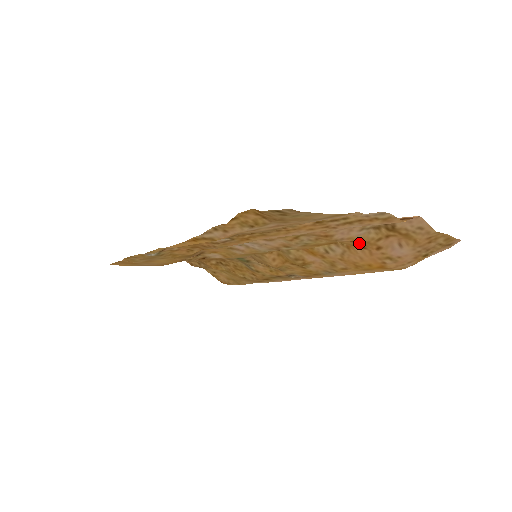
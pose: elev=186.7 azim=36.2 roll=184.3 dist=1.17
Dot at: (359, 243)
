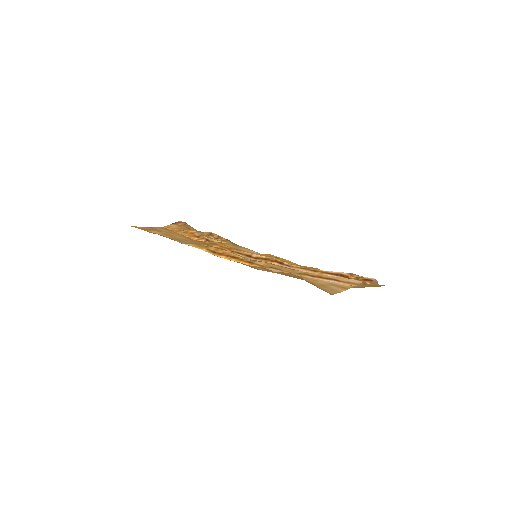
Dot at: occluded
